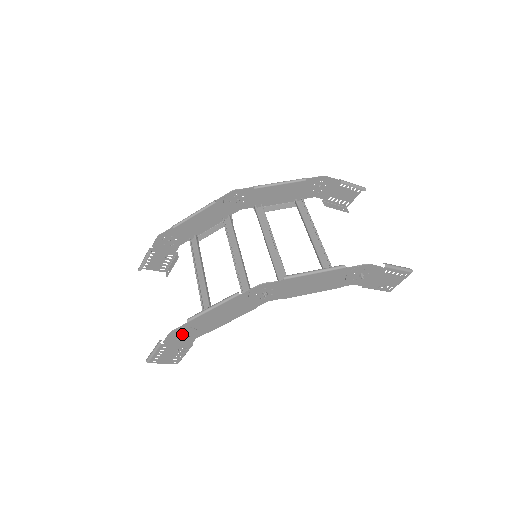
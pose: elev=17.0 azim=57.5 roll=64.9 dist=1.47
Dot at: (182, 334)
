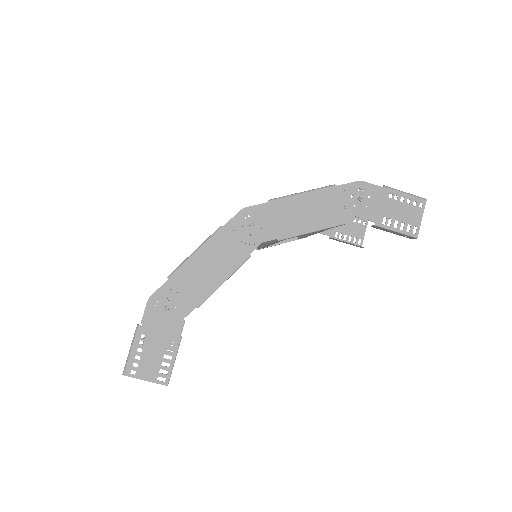
Dot at: (164, 305)
